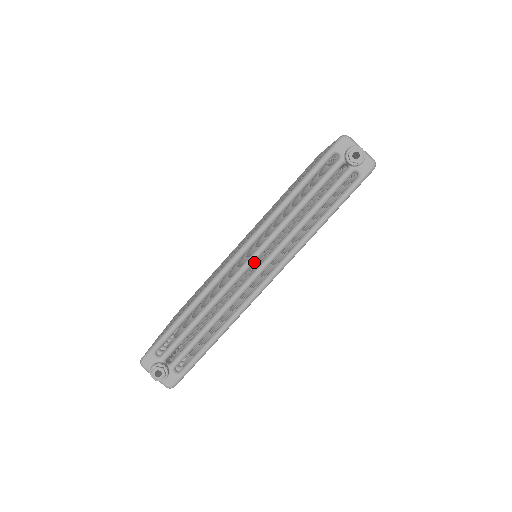
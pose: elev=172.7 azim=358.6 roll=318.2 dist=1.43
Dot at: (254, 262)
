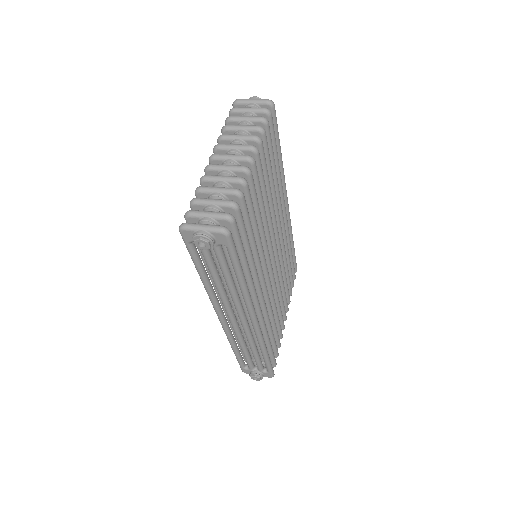
Dot at: (234, 317)
